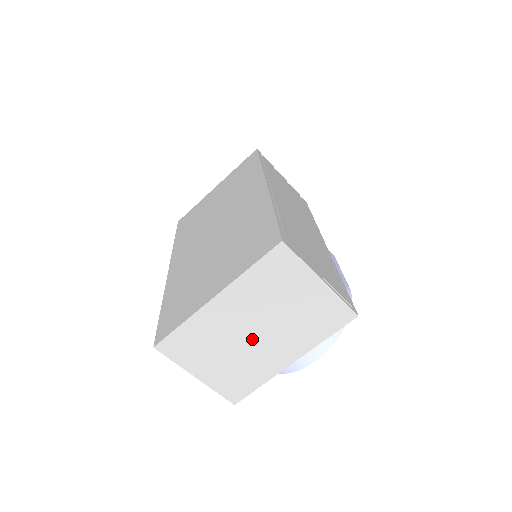
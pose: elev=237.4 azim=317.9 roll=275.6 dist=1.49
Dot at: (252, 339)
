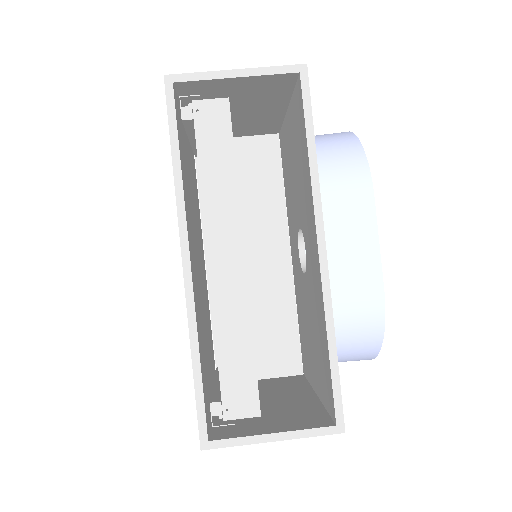
Dot at: occluded
